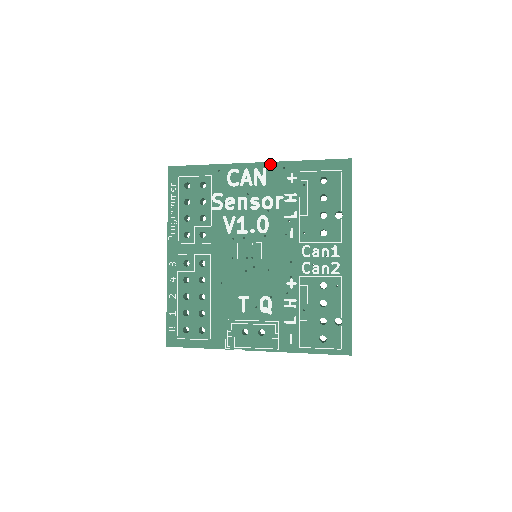
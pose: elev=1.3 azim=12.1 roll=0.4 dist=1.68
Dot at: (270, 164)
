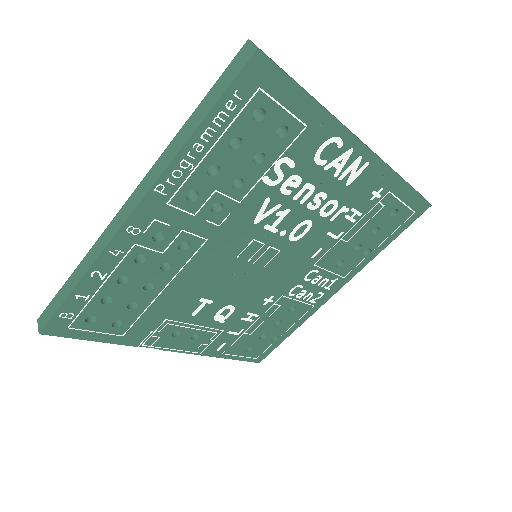
Dot at: (378, 162)
